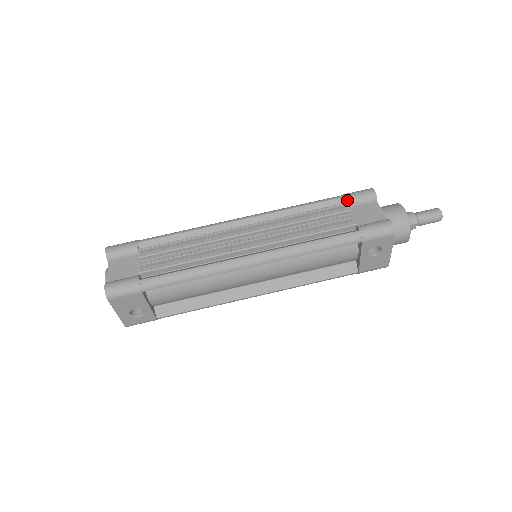
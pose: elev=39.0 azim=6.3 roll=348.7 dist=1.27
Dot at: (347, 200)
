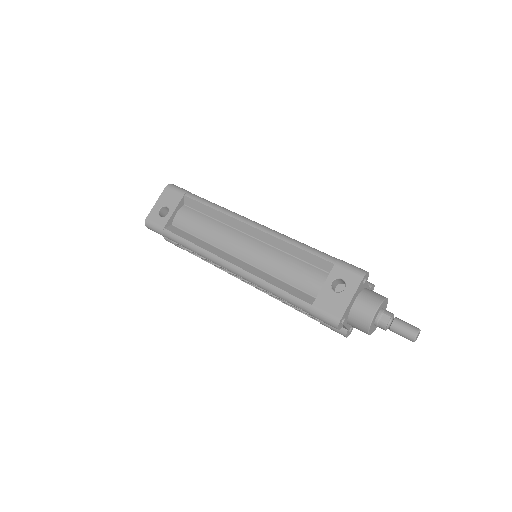
Dot at: occluded
